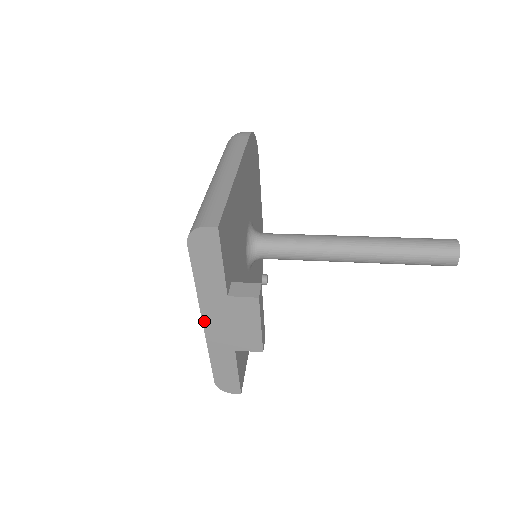
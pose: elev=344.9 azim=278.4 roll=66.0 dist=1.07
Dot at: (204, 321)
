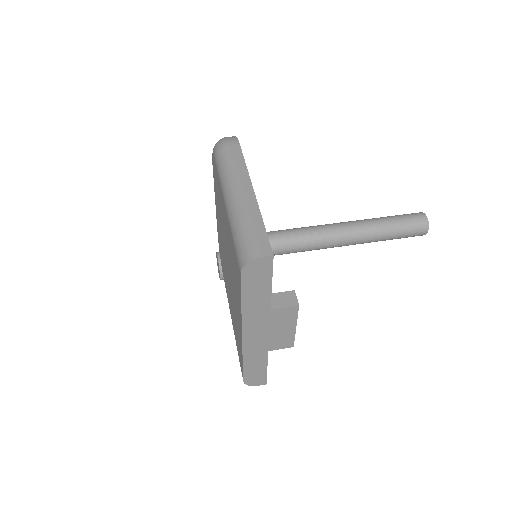
Dot at: (244, 334)
